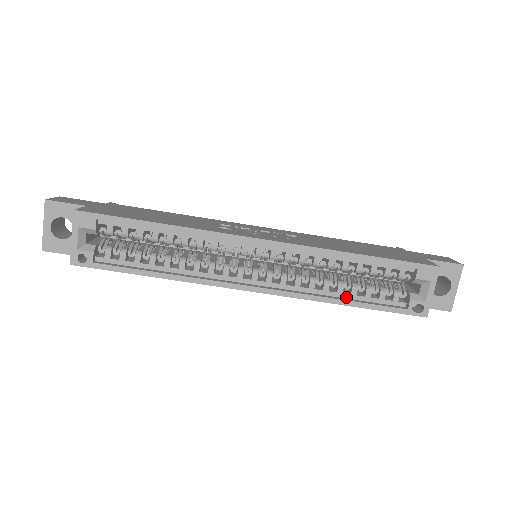
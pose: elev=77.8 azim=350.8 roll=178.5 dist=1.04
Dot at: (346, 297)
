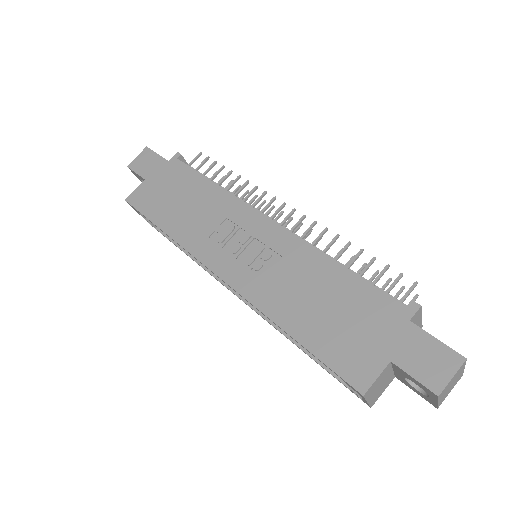
Dot at: occluded
